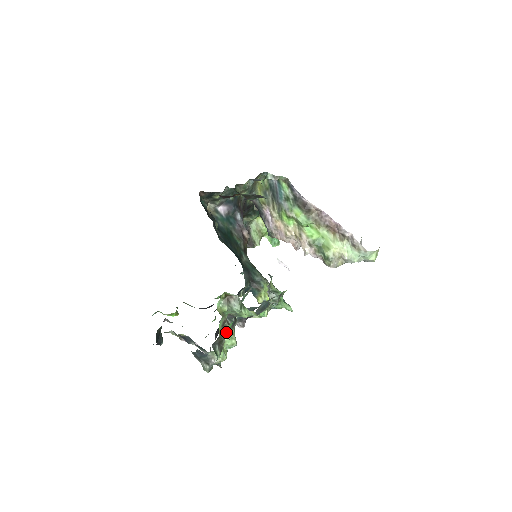
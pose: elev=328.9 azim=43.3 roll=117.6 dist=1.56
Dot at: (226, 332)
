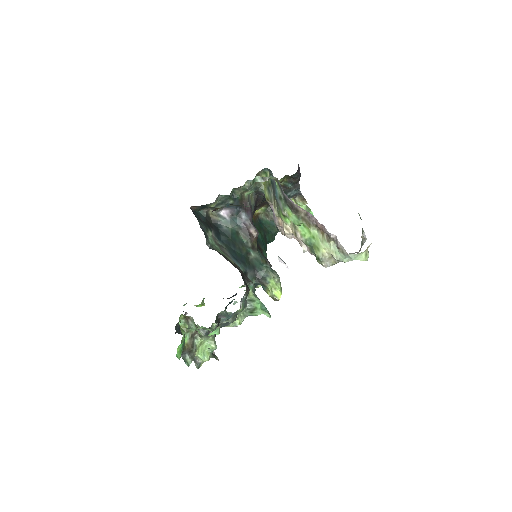
Dot at: (198, 342)
